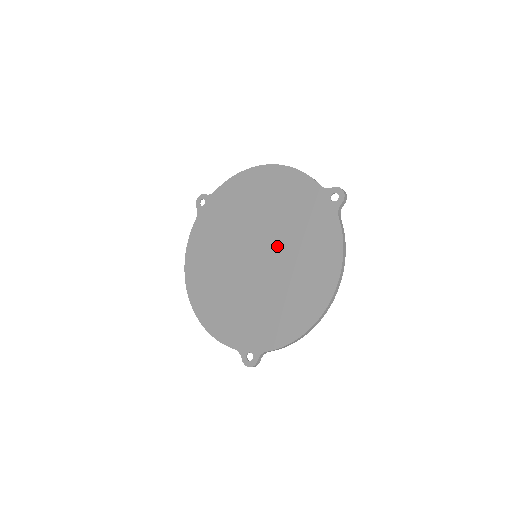
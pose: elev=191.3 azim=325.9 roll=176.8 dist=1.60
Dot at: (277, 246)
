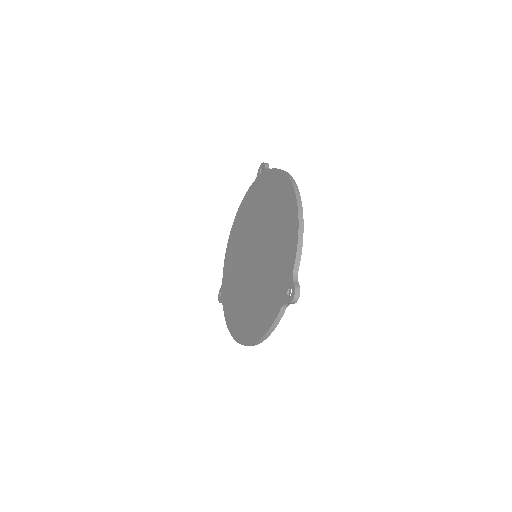
Dot at: (258, 231)
